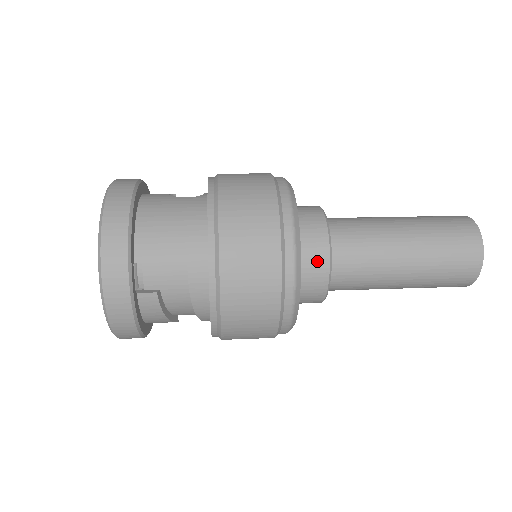
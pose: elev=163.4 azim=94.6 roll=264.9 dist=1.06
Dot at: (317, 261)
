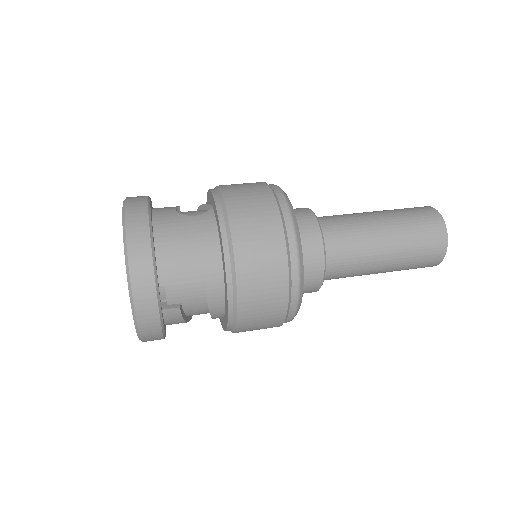
Dot at: (314, 266)
